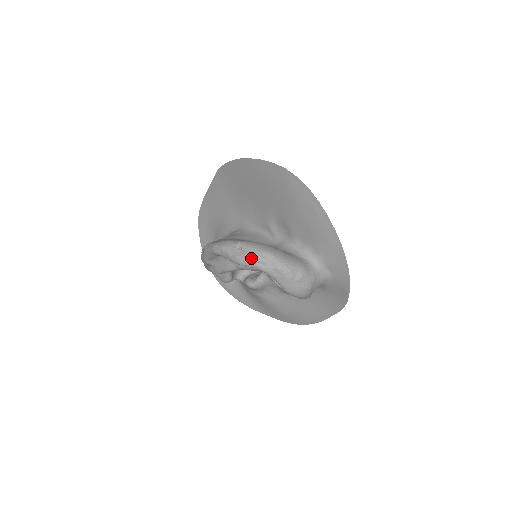
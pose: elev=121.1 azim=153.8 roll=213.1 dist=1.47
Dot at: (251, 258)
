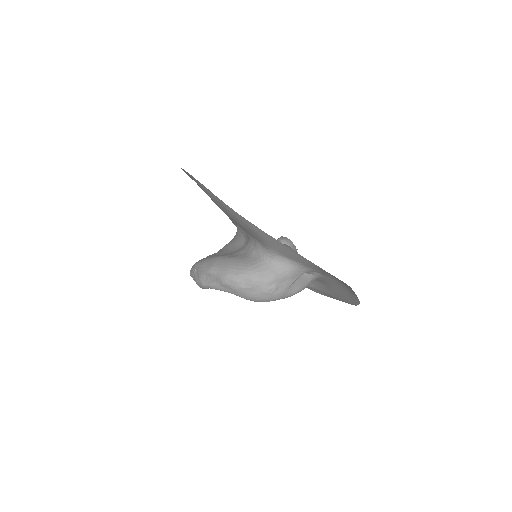
Dot at: (202, 280)
